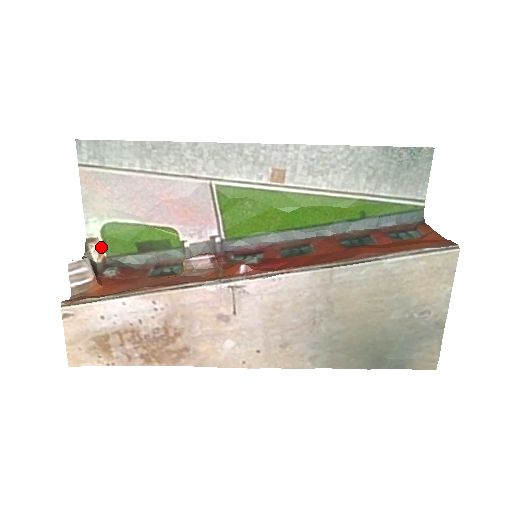
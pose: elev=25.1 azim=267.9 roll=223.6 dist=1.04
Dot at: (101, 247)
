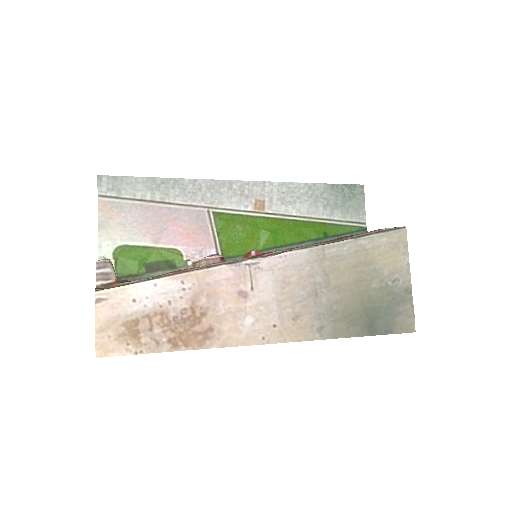
Dot at: occluded
